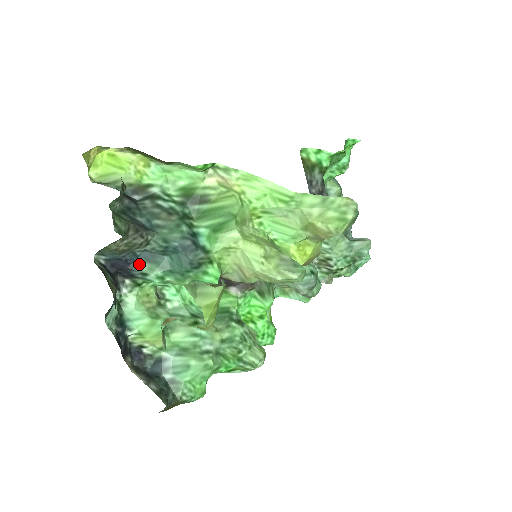
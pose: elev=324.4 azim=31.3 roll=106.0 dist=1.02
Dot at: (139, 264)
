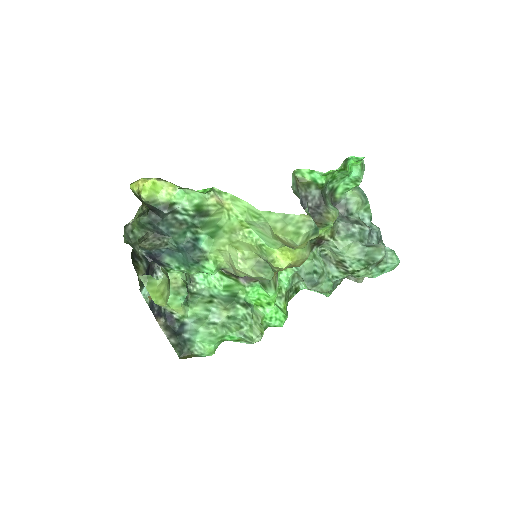
Dot at: (164, 257)
